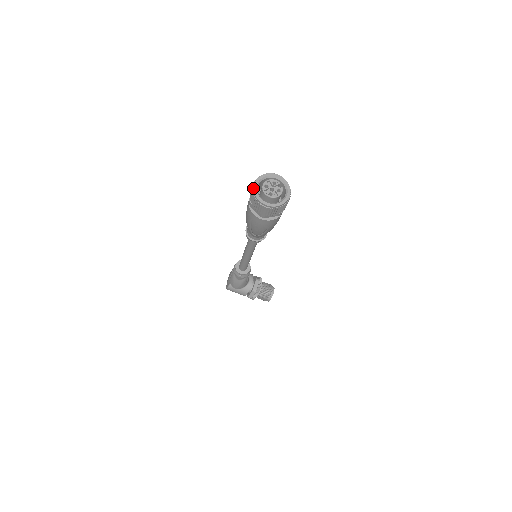
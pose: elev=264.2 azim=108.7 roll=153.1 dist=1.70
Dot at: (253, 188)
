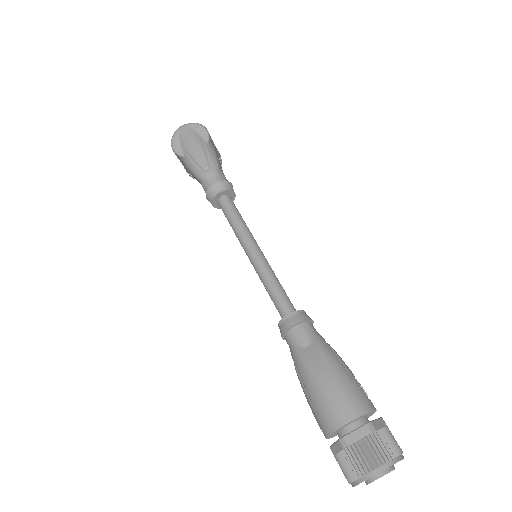
Dot at: occluded
